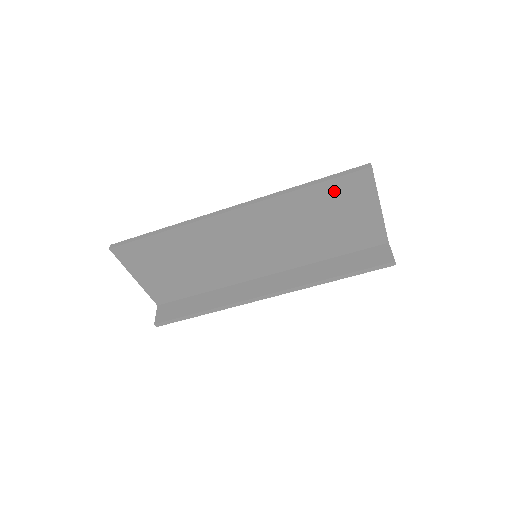
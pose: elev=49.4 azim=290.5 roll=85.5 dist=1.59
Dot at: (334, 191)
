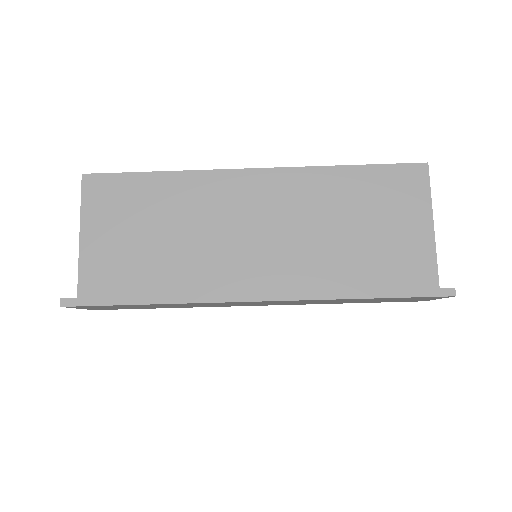
Dot at: (380, 182)
